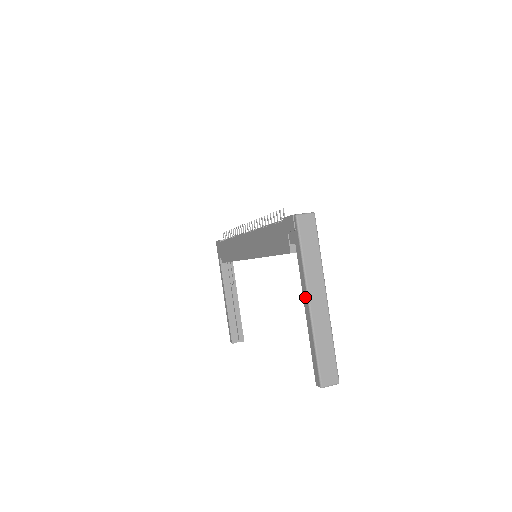
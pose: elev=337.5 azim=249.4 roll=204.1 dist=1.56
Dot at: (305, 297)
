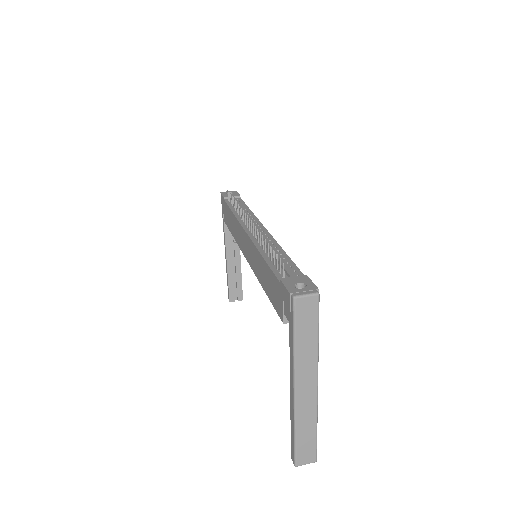
Dot at: (291, 382)
